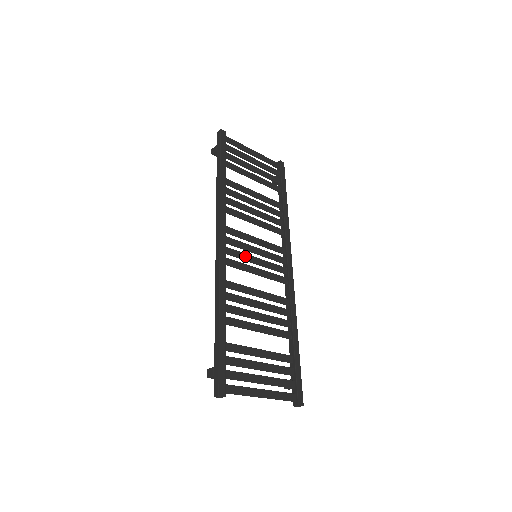
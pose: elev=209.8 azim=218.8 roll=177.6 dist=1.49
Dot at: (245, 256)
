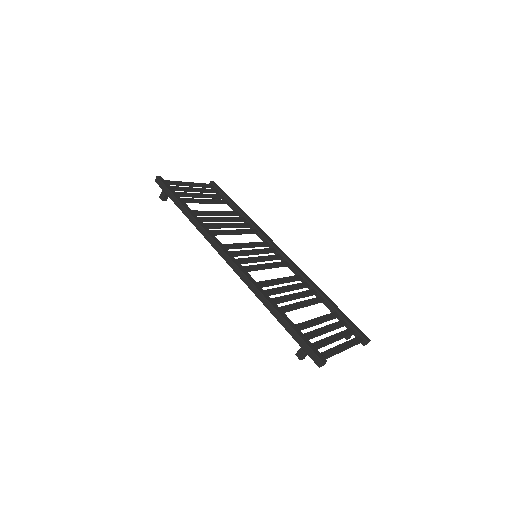
Dot at: (251, 259)
